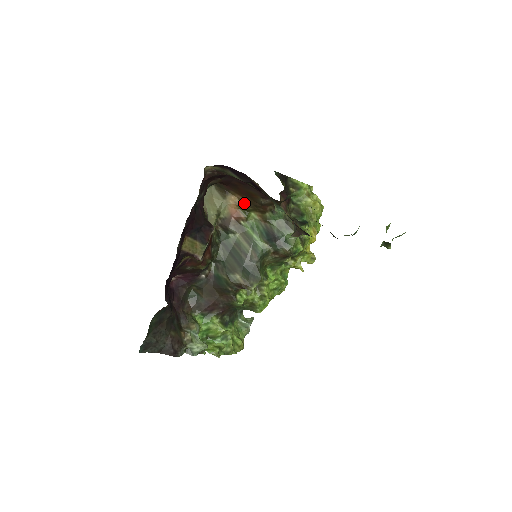
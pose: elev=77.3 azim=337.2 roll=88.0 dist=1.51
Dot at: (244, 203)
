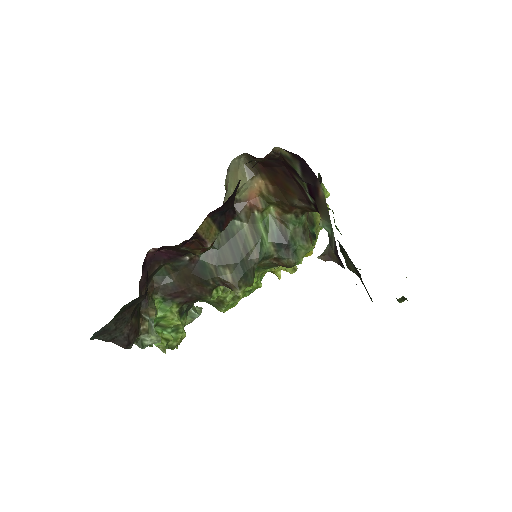
Dot at: (270, 193)
